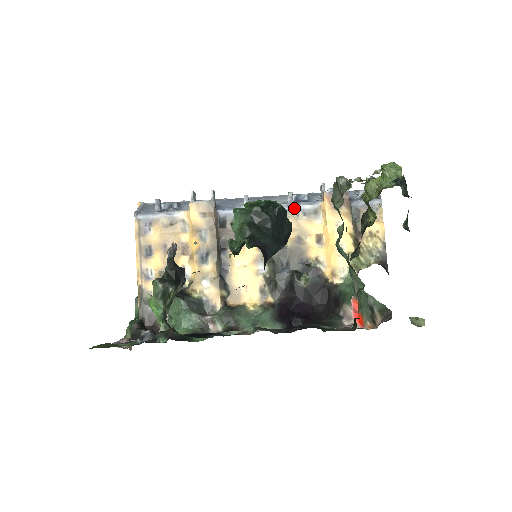
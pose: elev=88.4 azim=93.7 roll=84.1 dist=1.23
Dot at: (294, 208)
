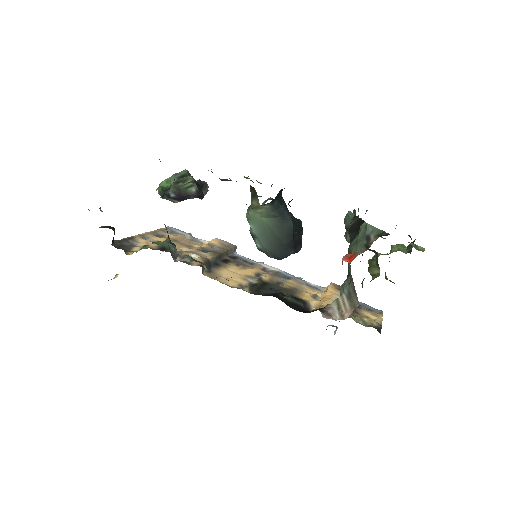
Dot at: (300, 280)
